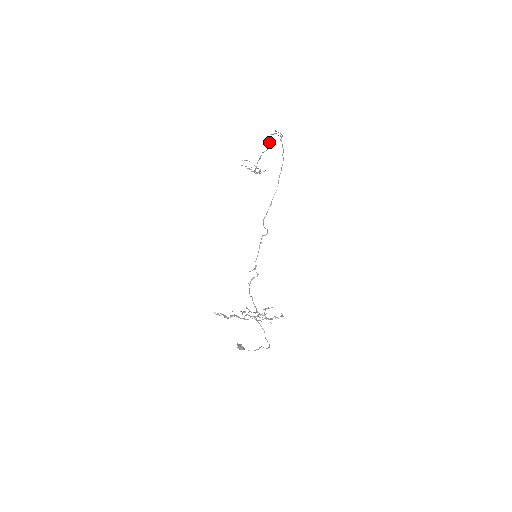
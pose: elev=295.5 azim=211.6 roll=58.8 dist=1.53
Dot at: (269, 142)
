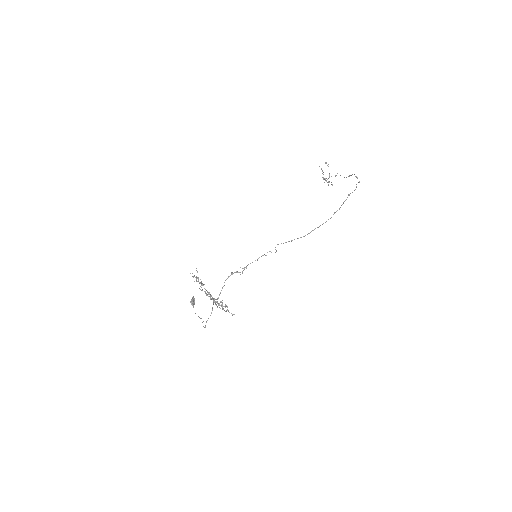
Dot at: (349, 176)
